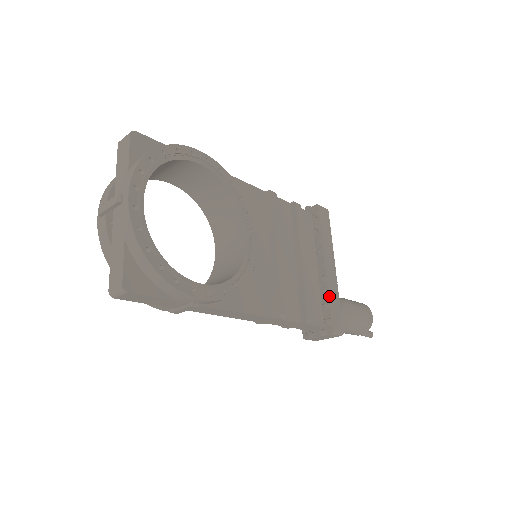
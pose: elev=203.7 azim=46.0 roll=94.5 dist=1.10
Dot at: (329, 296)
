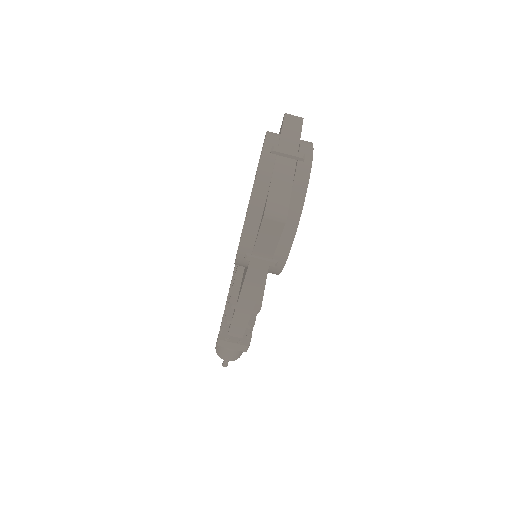
Dot at: occluded
